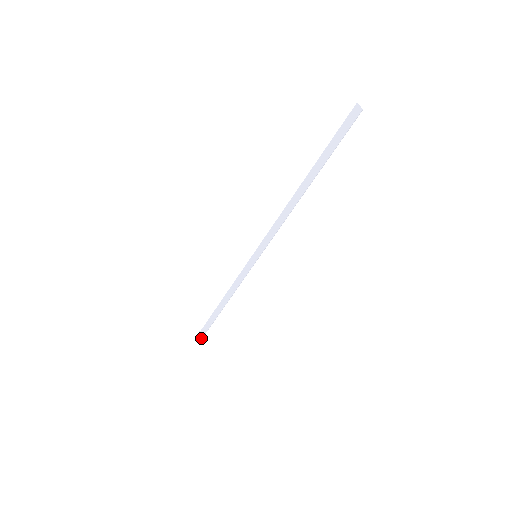
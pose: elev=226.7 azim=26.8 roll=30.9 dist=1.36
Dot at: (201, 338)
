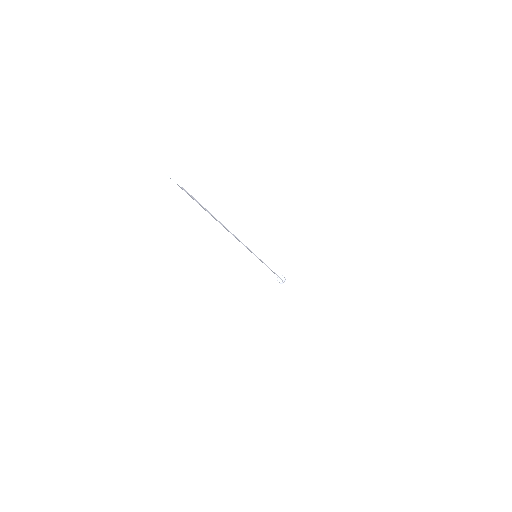
Dot at: (283, 282)
